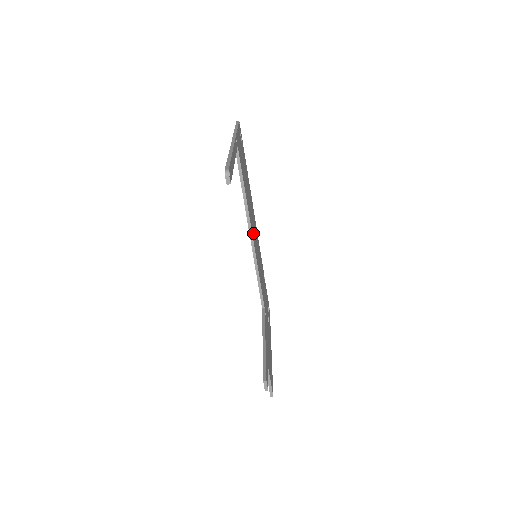
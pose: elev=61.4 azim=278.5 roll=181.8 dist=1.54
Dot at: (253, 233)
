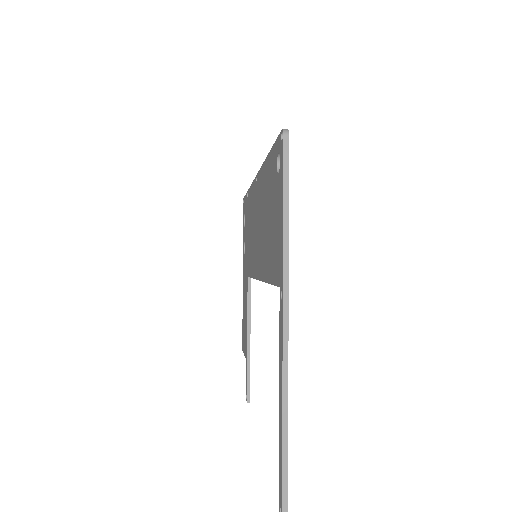
Dot at: occluded
